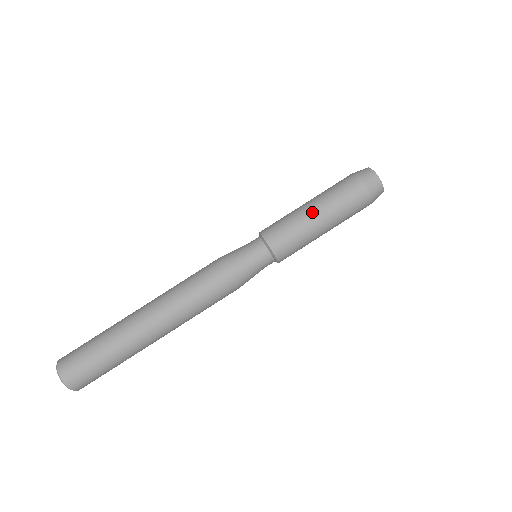
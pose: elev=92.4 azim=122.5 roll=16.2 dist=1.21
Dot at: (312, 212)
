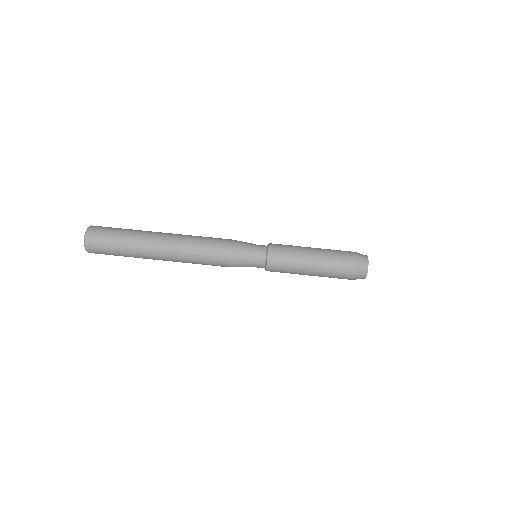
Dot at: (310, 247)
